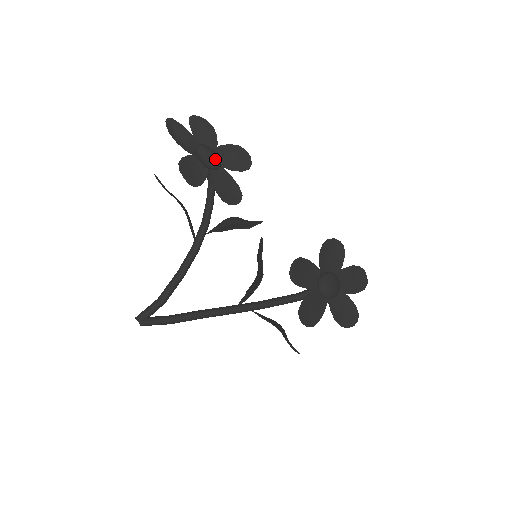
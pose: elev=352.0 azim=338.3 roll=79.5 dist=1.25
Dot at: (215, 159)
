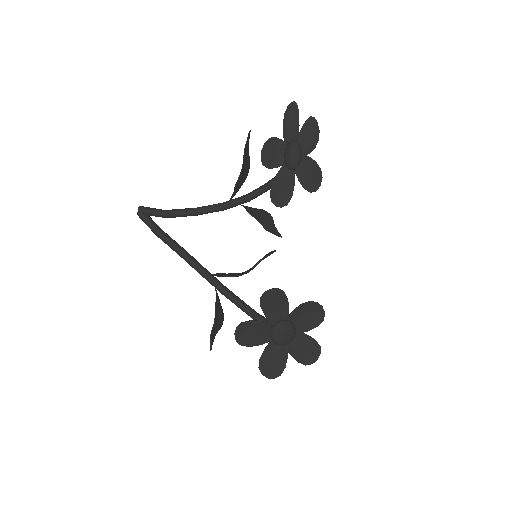
Dot at: (296, 161)
